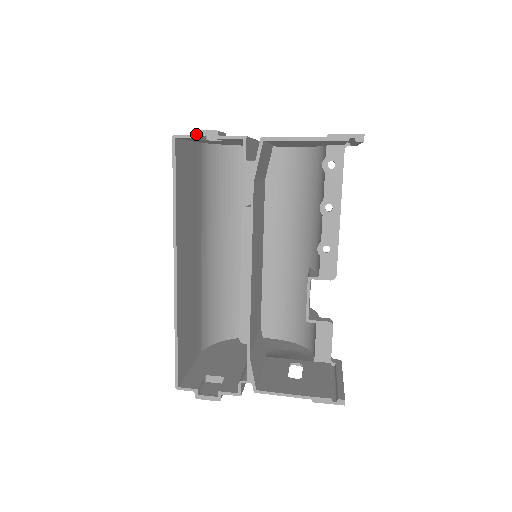
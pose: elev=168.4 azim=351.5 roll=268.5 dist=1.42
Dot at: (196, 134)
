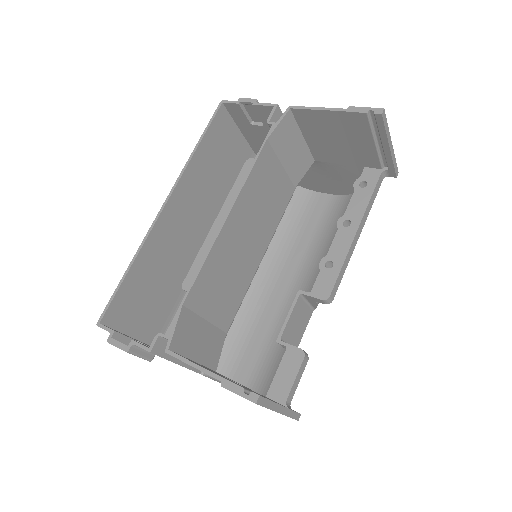
Dot at: (239, 101)
